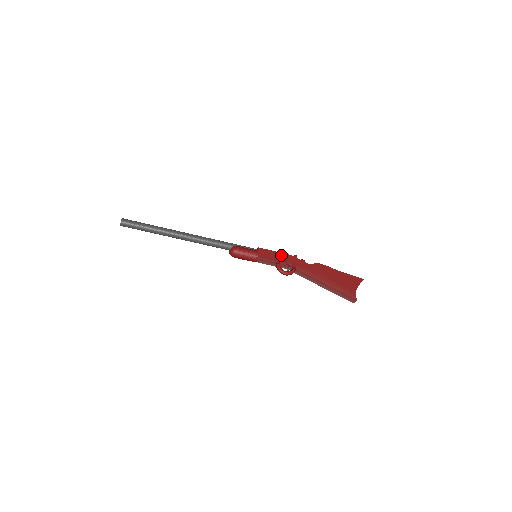
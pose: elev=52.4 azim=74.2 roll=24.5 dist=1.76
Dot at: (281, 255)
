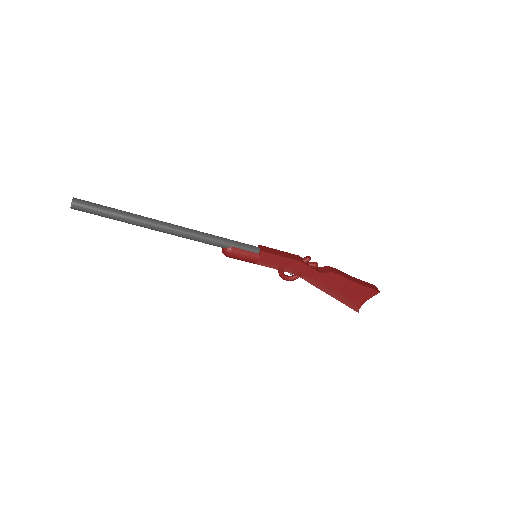
Dot at: (288, 262)
